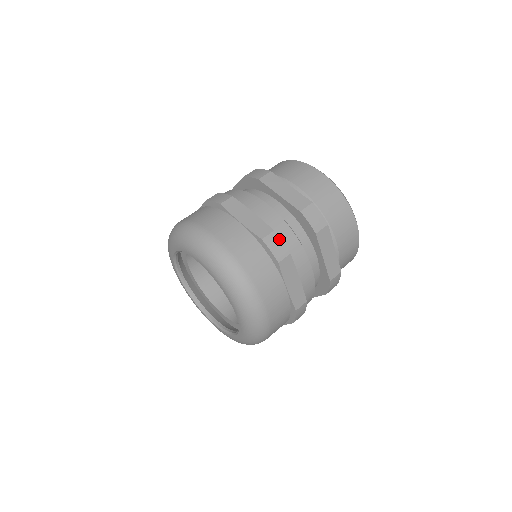
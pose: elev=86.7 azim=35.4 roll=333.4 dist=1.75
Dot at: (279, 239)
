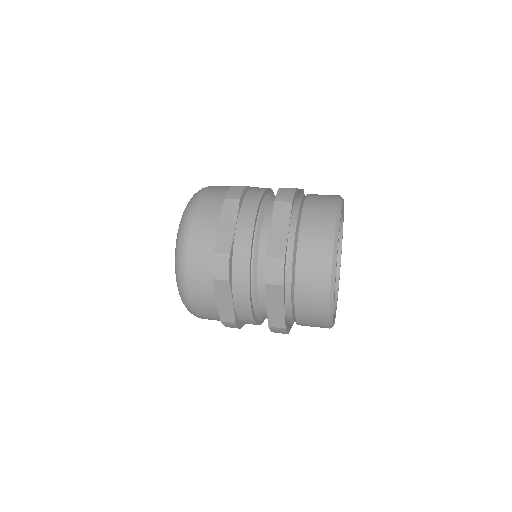
Dot at: (243, 190)
